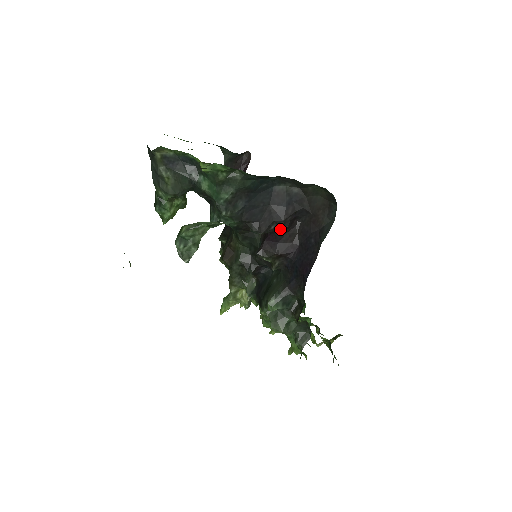
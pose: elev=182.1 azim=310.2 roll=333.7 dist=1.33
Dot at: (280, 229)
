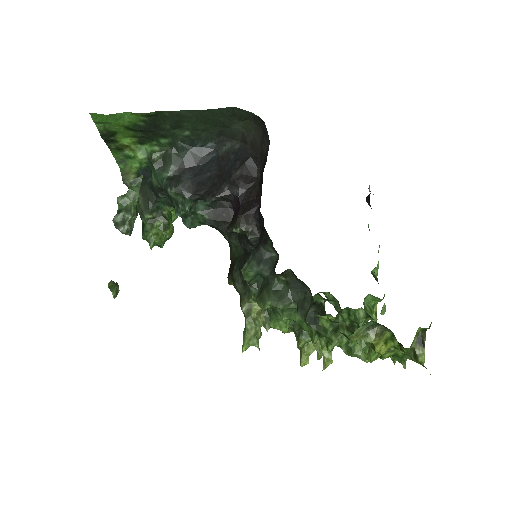
Dot at: (235, 188)
